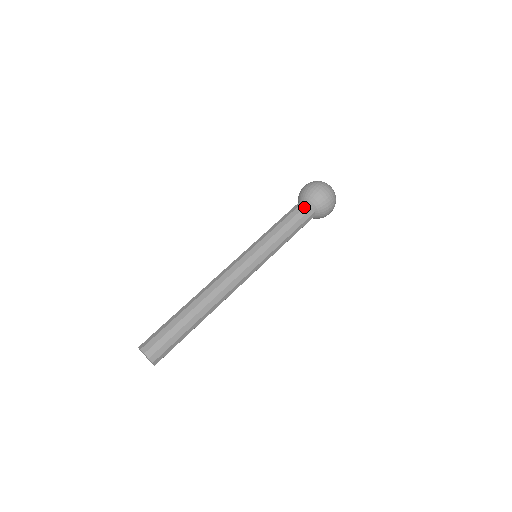
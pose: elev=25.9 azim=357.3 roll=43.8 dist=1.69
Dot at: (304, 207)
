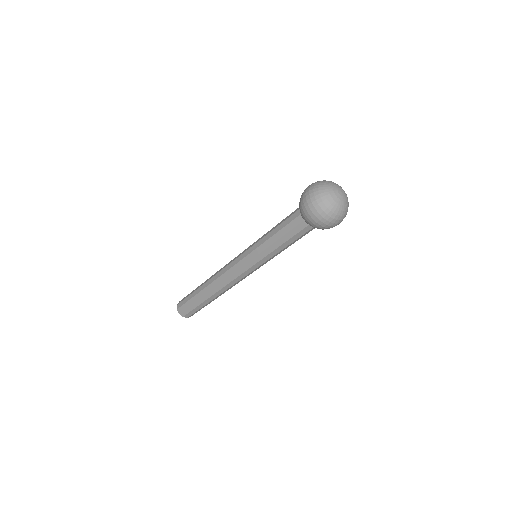
Dot at: (299, 224)
